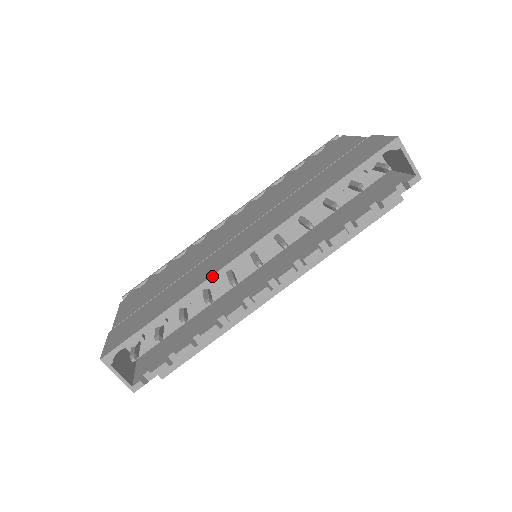
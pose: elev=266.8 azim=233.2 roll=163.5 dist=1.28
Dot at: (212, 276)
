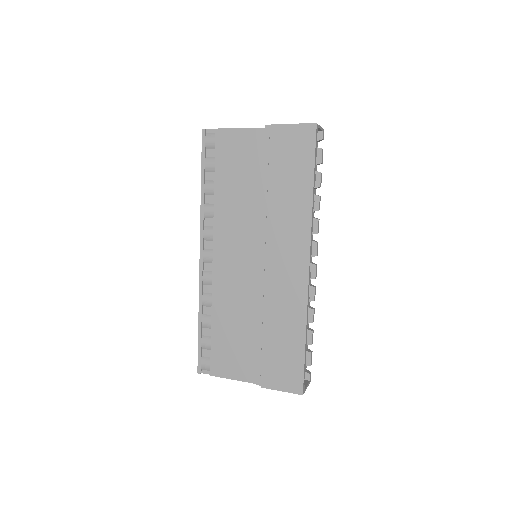
Dot at: (308, 296)
